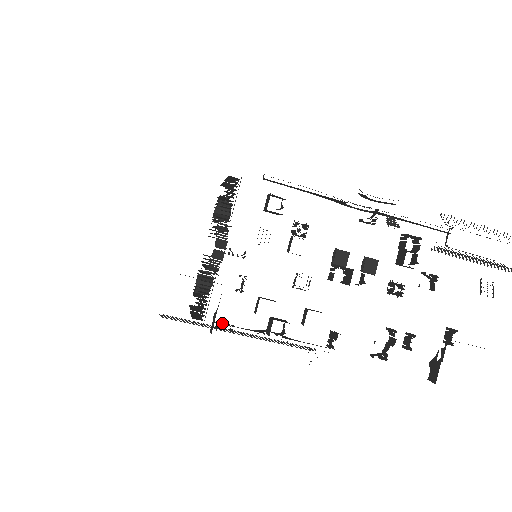
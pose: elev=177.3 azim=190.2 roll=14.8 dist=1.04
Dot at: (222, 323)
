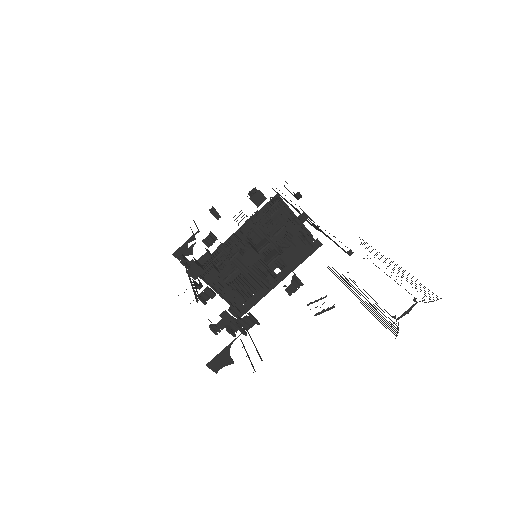
Dot at: (186, 258)
